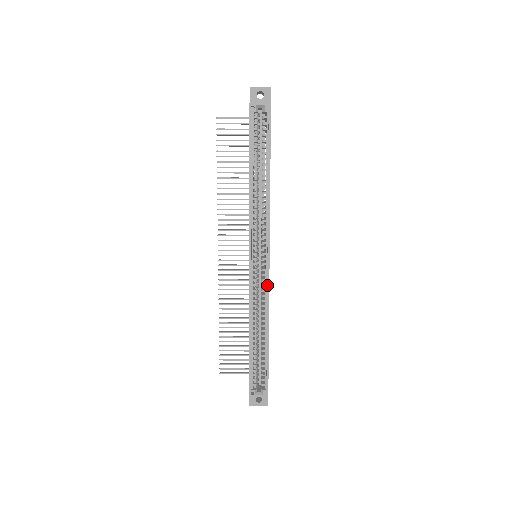
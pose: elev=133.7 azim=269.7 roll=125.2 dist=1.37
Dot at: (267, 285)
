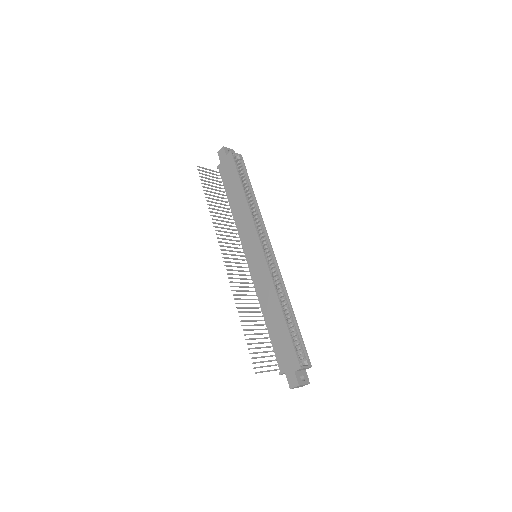
Dot at: (278, 269)
